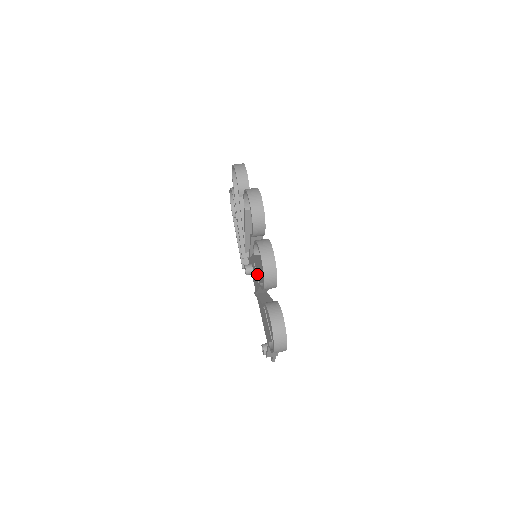
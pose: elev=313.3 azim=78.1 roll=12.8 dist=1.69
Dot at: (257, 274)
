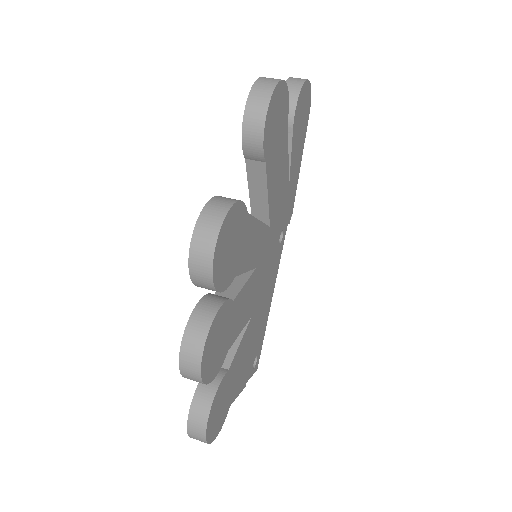
Dot at: occluded
